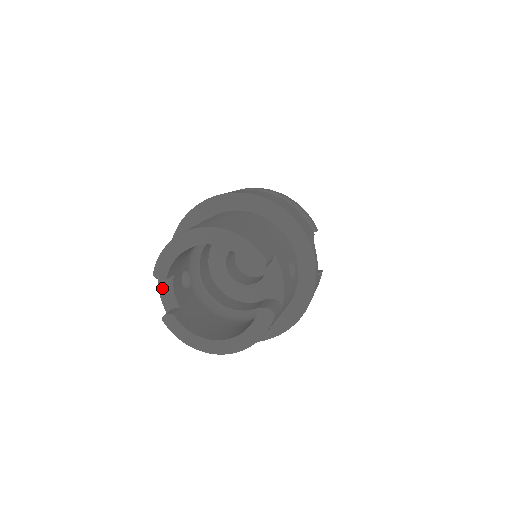
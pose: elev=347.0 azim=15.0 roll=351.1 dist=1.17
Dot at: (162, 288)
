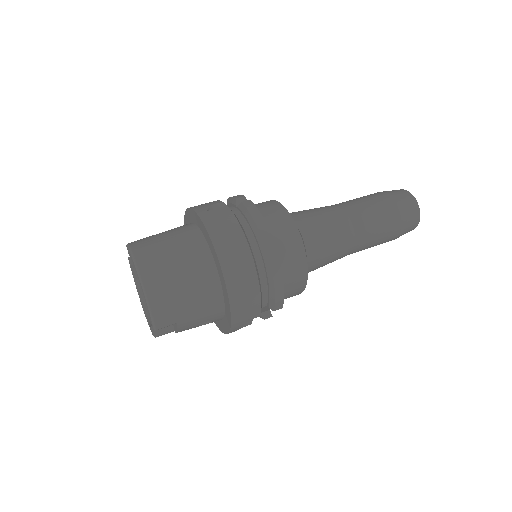
Dot at: occluded
